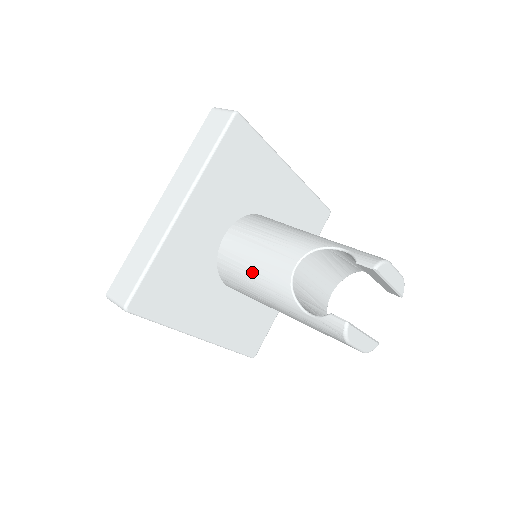
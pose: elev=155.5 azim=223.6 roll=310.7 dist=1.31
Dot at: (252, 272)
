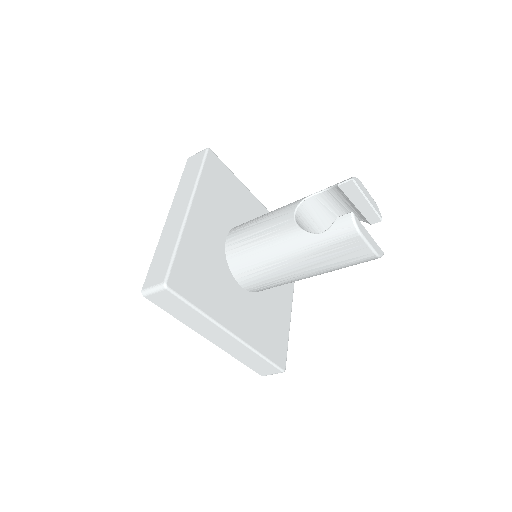
Dot at: (261, 242)
